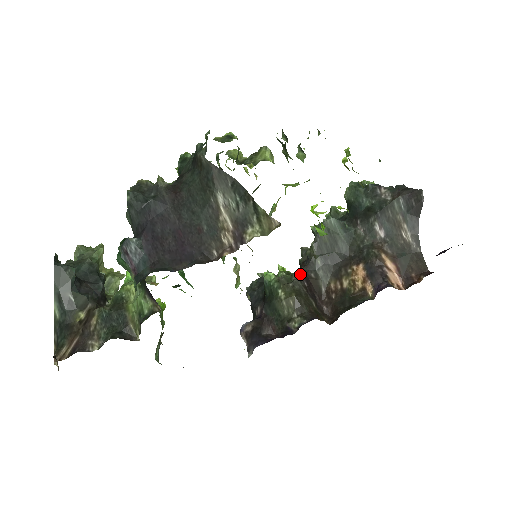
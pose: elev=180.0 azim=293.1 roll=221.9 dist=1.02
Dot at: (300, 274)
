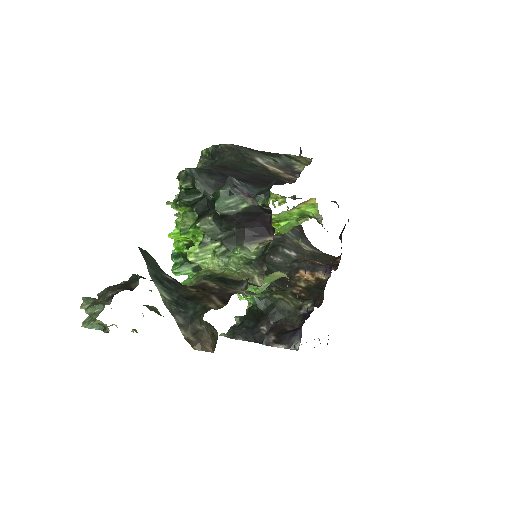
Dot at: occluded
